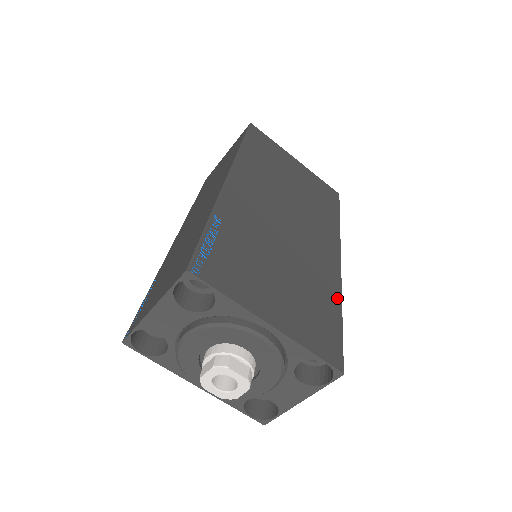
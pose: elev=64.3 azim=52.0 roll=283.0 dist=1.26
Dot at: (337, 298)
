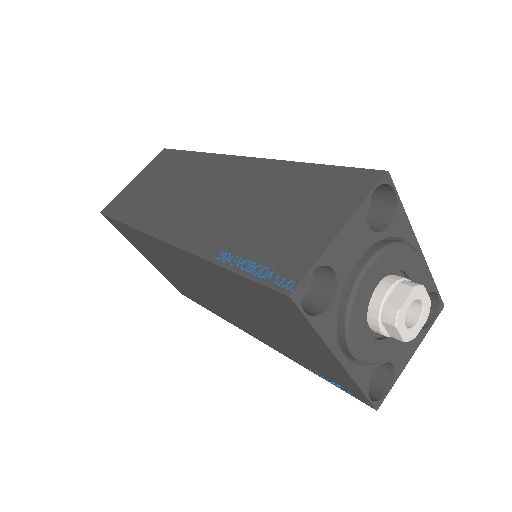
Dot at: occluded
